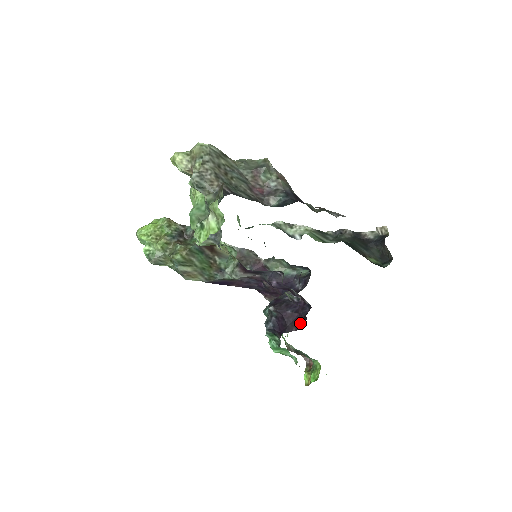
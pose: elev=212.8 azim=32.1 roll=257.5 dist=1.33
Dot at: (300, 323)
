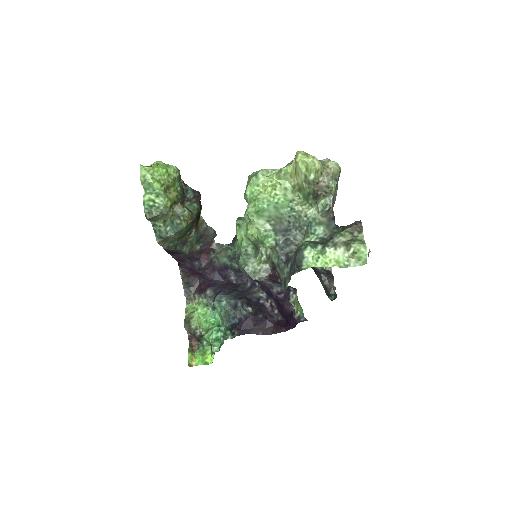
Dot at: (269, 329)
